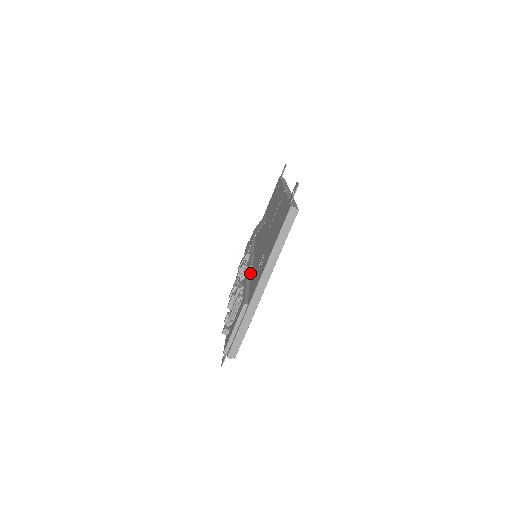
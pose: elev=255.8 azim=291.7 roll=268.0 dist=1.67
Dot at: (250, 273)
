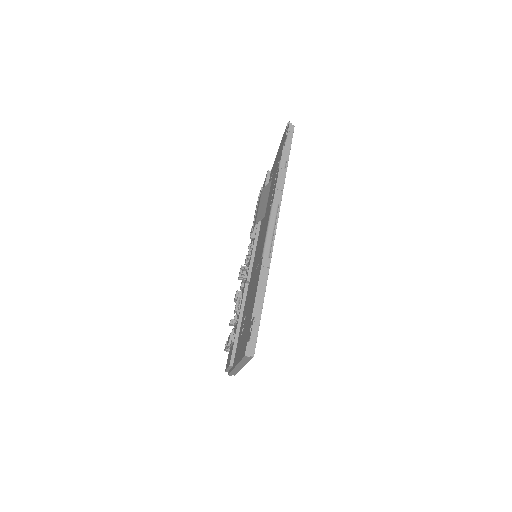
Dot at: occluded
